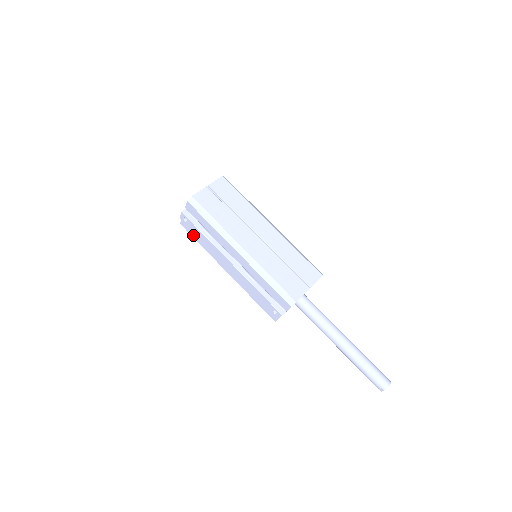
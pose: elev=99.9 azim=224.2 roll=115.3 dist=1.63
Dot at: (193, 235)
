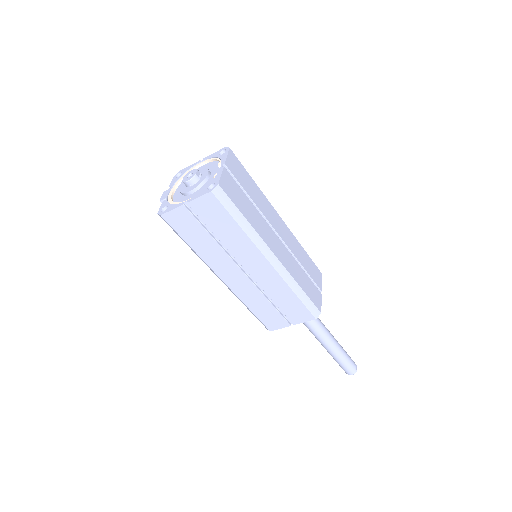
Dot at: occluded
